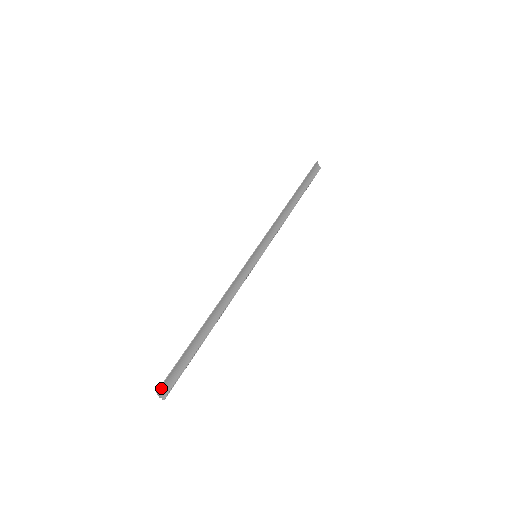
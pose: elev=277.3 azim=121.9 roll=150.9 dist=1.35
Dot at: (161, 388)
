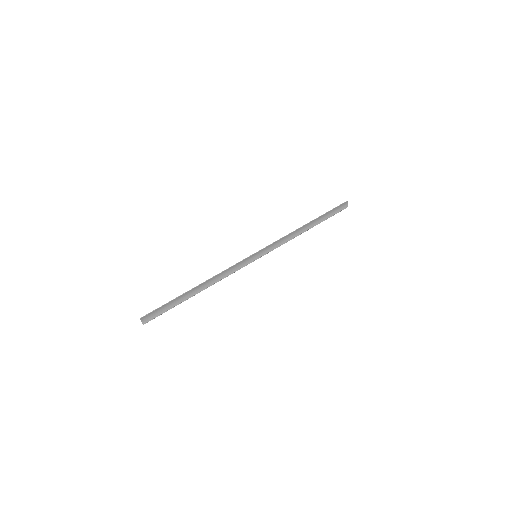
Dot at: (144, 317)
